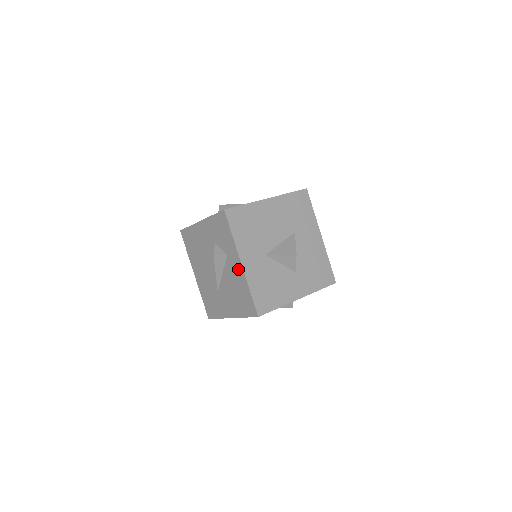
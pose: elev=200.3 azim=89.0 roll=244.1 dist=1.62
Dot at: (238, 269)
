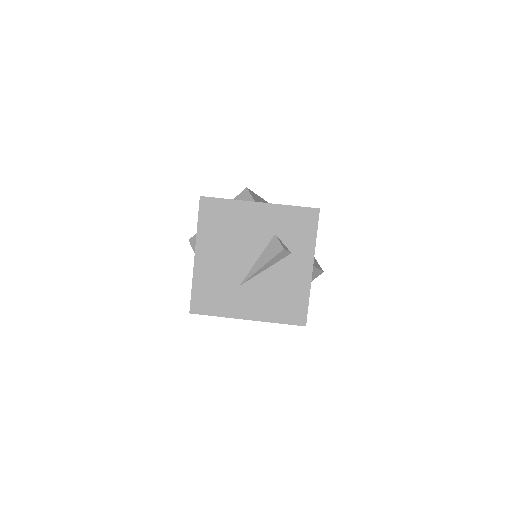
Dot at: (303, 272)
